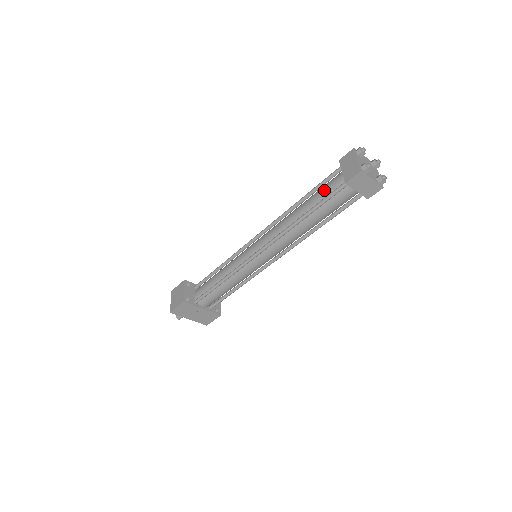
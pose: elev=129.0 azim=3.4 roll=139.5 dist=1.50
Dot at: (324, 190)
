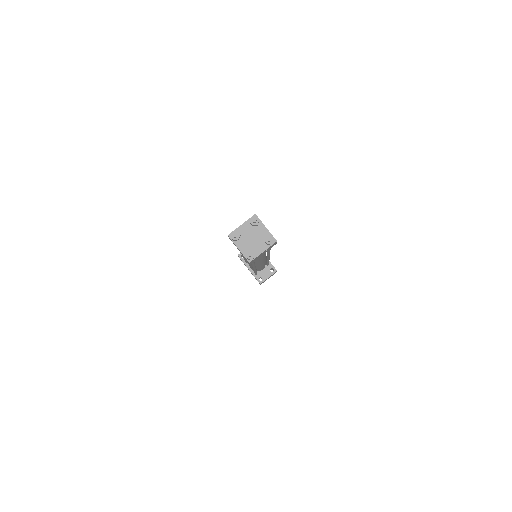
Dot at: occluded
